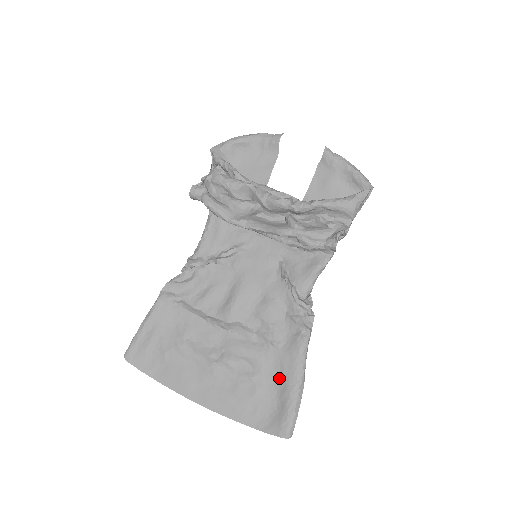
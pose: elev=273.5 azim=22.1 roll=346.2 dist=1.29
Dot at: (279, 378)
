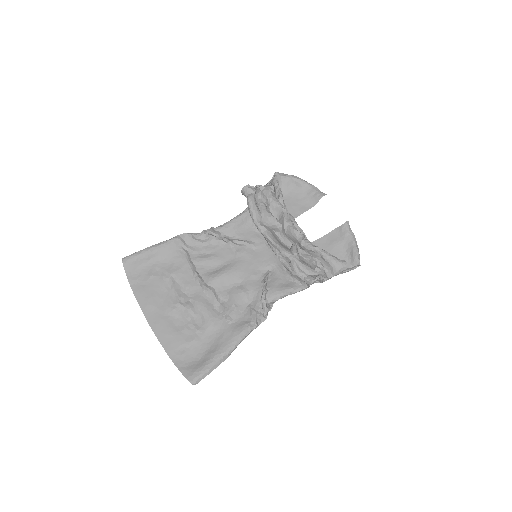
Dot at: (214, 342)
